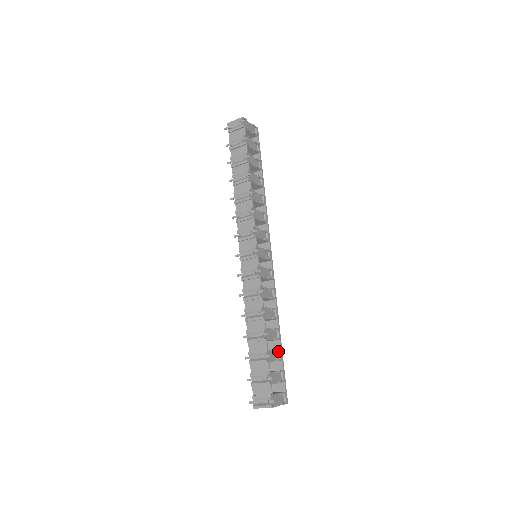
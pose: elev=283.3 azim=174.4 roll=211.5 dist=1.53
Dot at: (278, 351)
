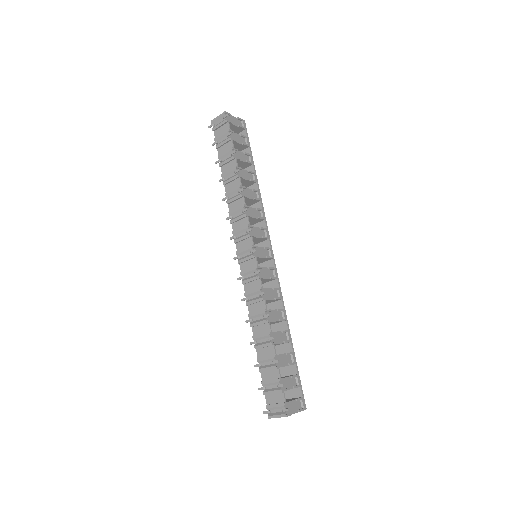
Dot at: (290, 354)
